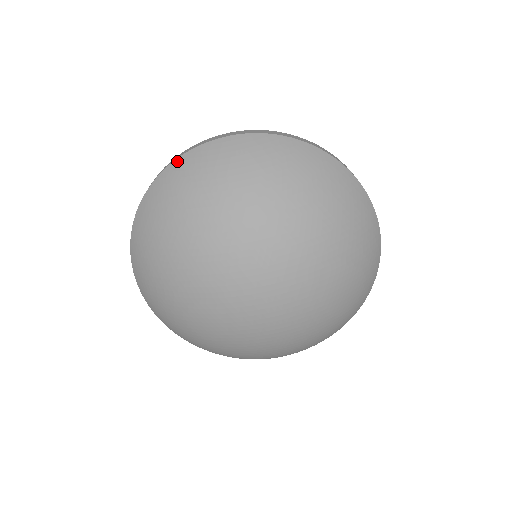
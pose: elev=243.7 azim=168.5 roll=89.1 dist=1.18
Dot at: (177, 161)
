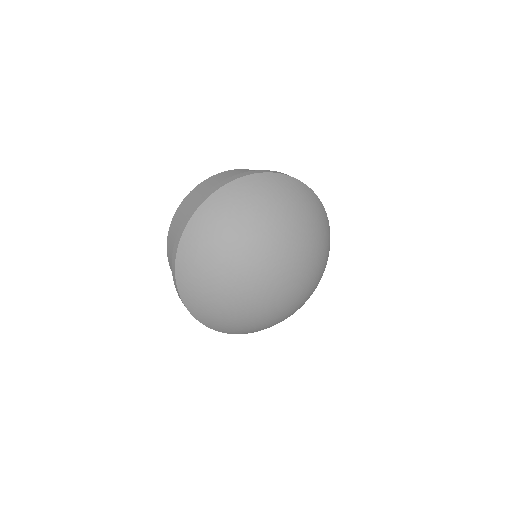
Dot at: (295, 179)
